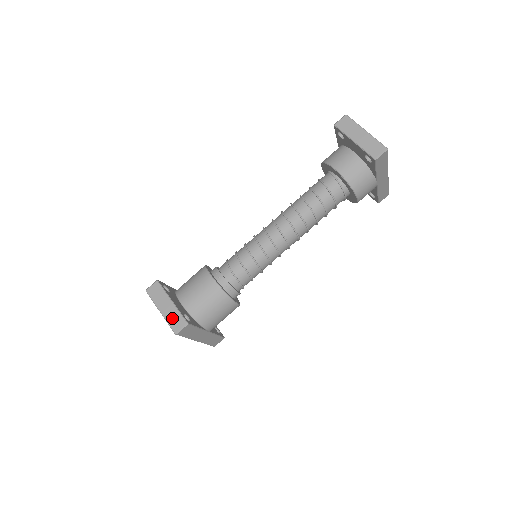
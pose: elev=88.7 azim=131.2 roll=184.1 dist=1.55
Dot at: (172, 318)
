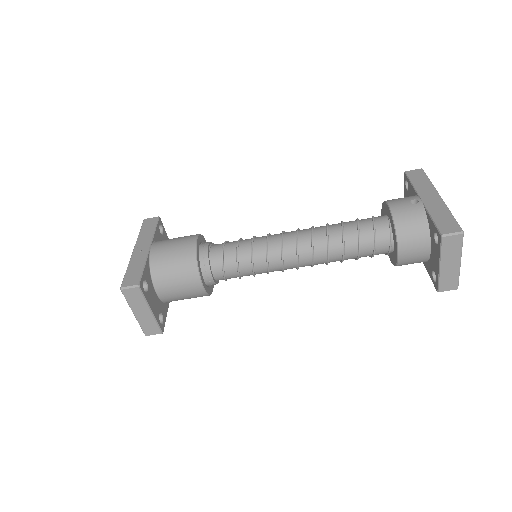
Dot at: (147, 325)
